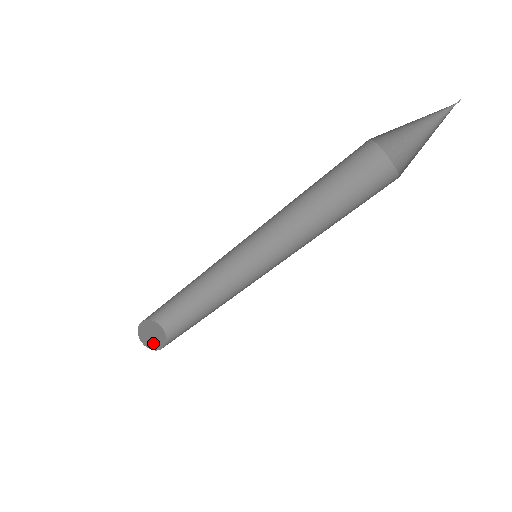
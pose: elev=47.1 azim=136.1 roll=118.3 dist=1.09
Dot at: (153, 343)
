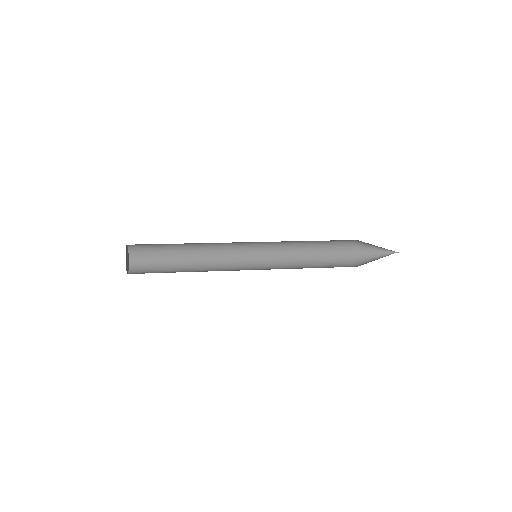
Dot at: (128, 261)
